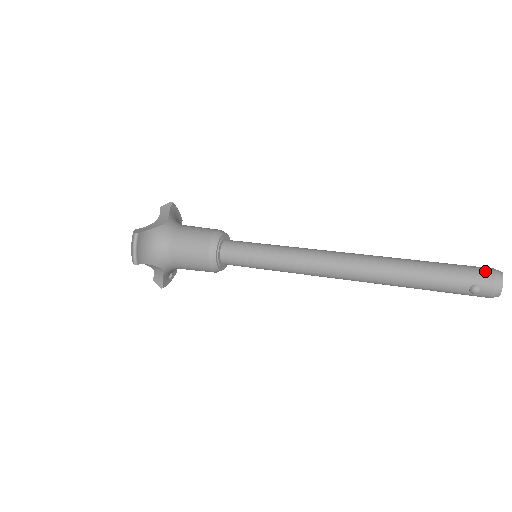
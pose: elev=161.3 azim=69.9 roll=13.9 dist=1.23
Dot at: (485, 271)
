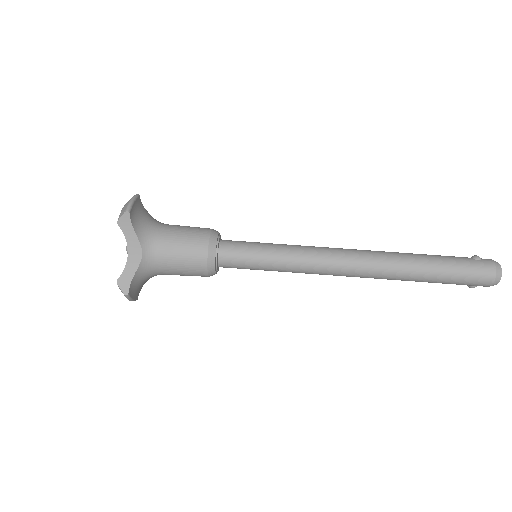
Dot at: (487, 278)
